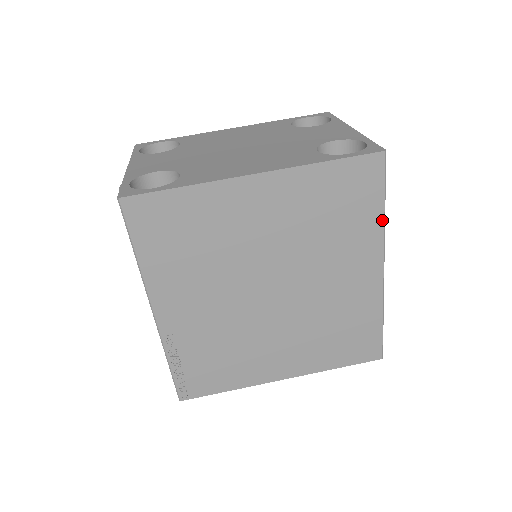
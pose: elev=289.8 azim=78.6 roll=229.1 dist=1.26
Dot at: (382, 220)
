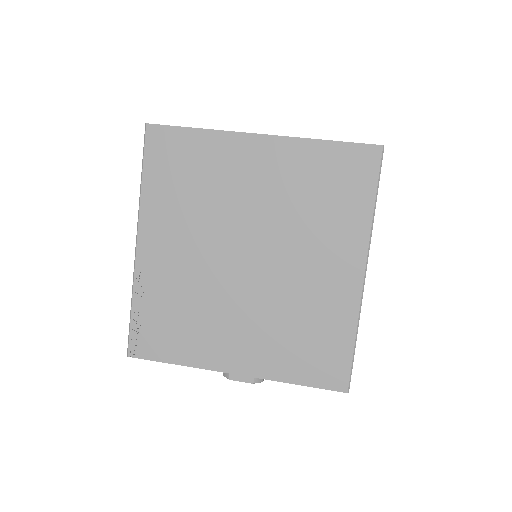
Dot at: (371, 216)
